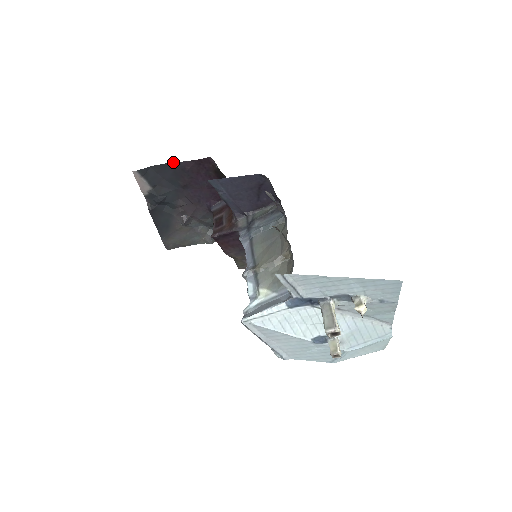
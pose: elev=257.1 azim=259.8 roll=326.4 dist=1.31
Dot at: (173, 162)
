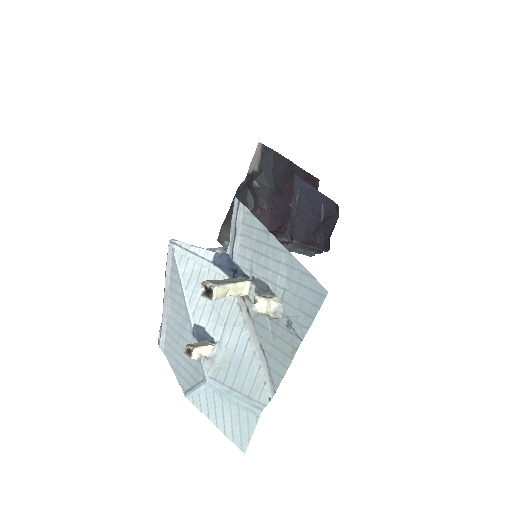
Dot at: (291, 161)
